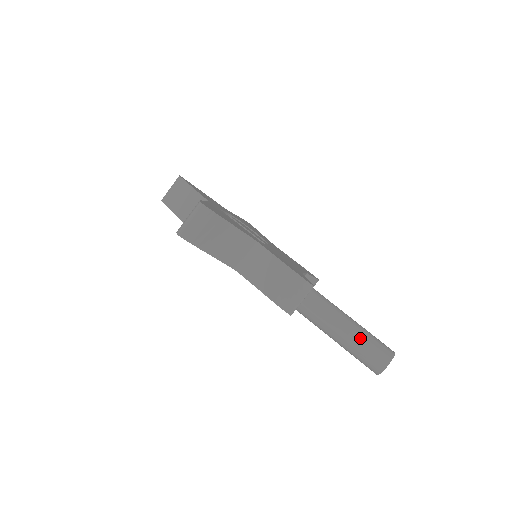
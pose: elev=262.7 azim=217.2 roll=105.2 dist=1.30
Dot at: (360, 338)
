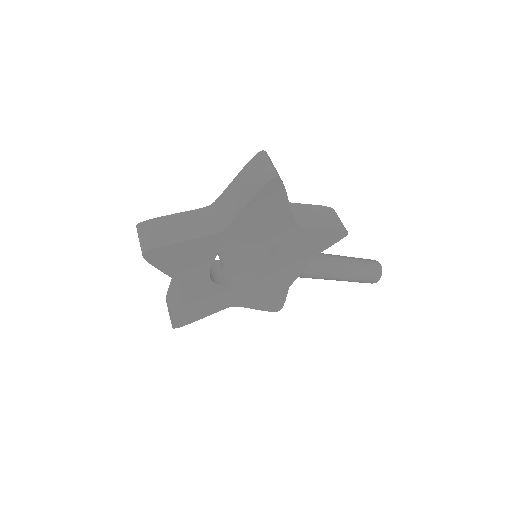
Dot at: (357, 258)
